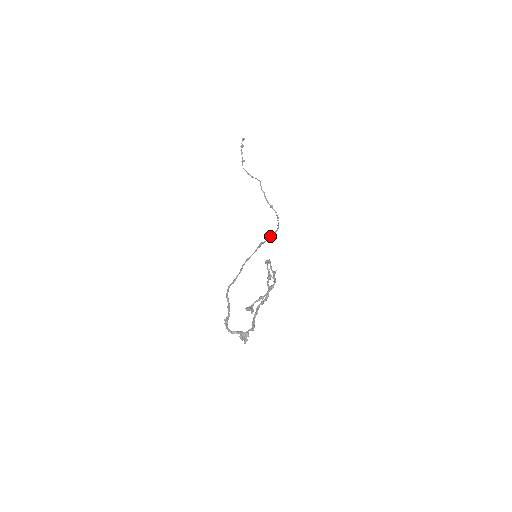
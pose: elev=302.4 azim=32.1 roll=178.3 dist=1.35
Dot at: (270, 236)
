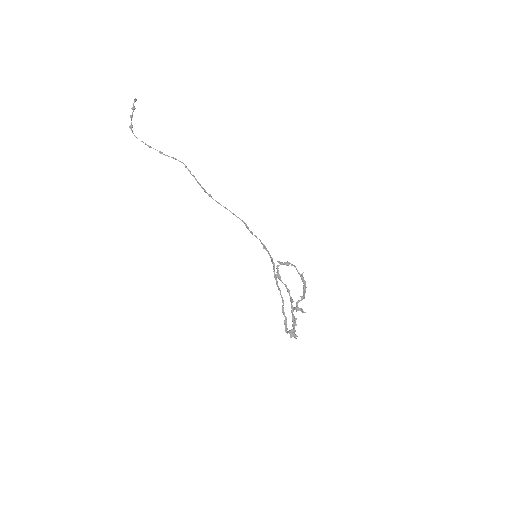
Dot at: occluded
